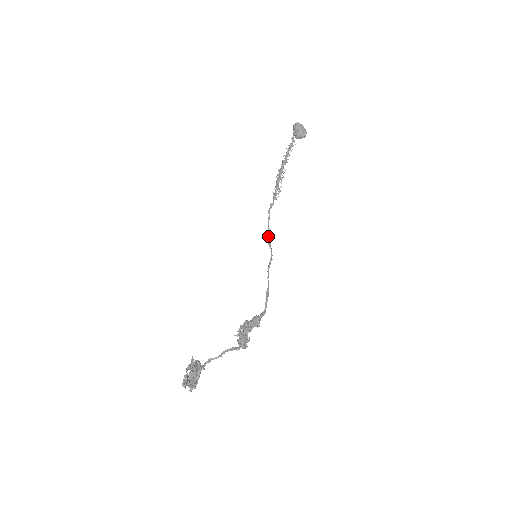
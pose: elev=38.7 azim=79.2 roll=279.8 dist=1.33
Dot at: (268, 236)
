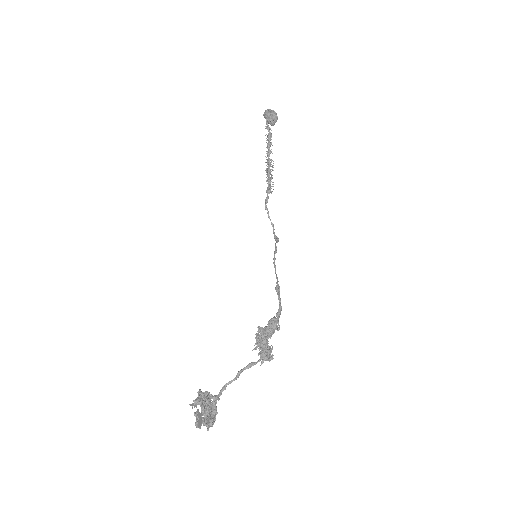
Dot at: (273, 232)
